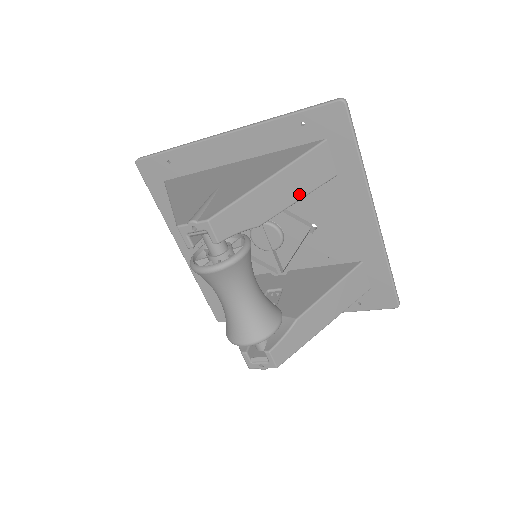
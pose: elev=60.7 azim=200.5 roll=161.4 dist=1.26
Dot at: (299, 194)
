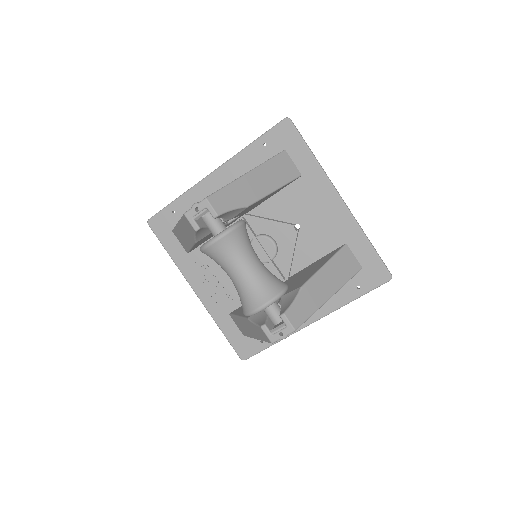
Dot at: (274, 186)
